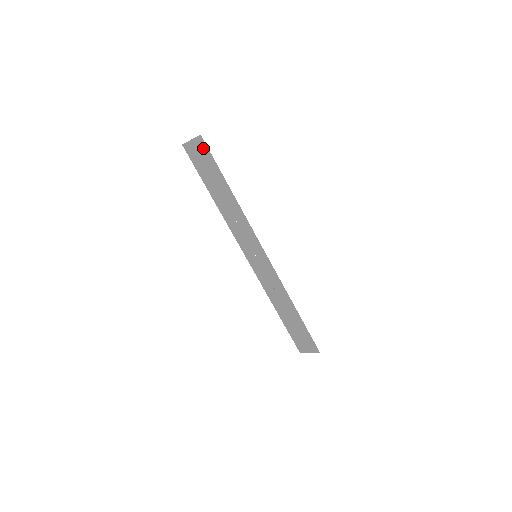
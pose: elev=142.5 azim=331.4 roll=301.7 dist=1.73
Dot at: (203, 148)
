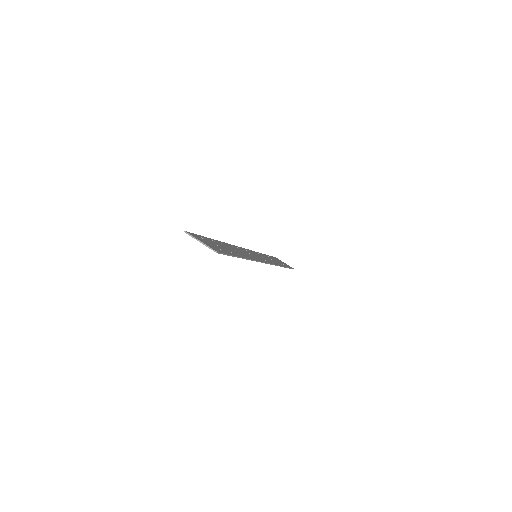
Dot at: occluded
